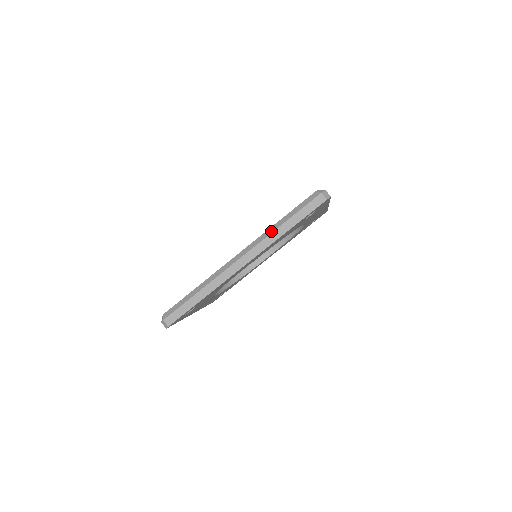
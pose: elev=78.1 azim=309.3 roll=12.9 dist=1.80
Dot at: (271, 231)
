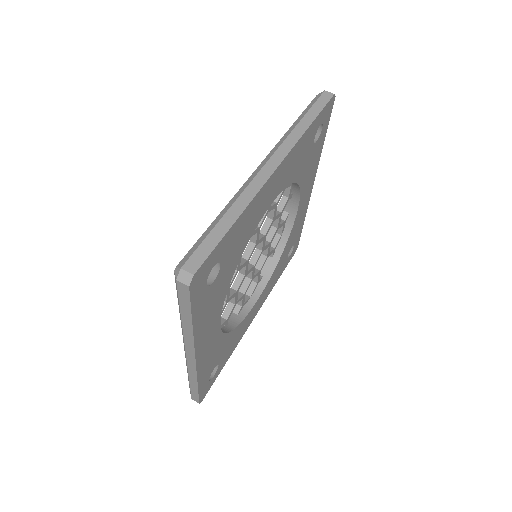
Dot at: (290, 131)
